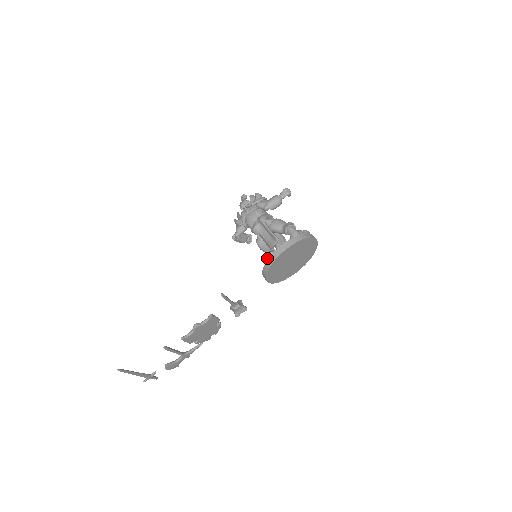
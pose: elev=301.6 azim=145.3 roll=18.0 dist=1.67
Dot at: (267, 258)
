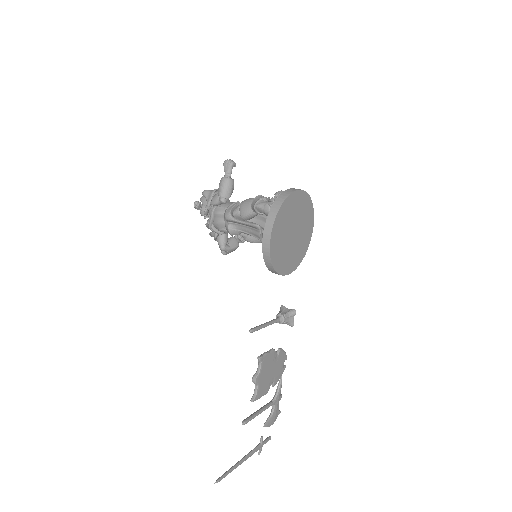
Dot at: occluded
